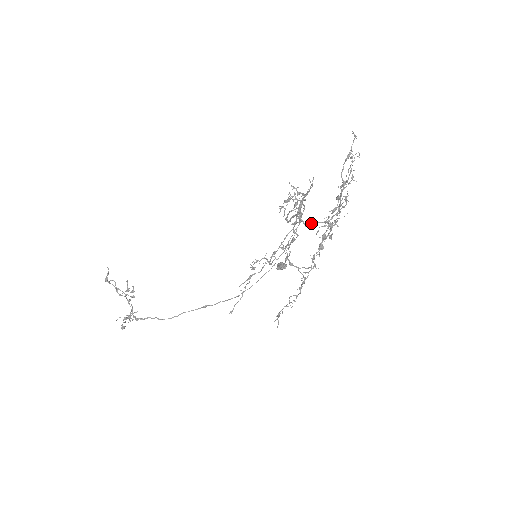
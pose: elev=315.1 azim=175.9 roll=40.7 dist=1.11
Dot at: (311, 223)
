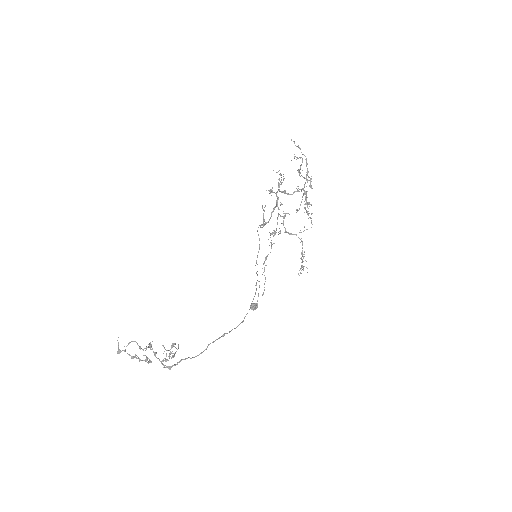
Dot at: occluded
